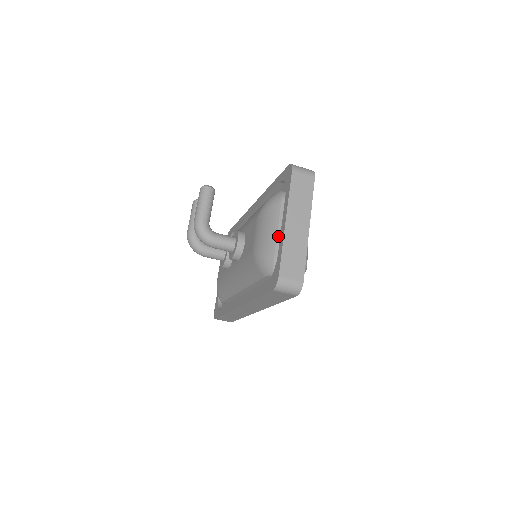
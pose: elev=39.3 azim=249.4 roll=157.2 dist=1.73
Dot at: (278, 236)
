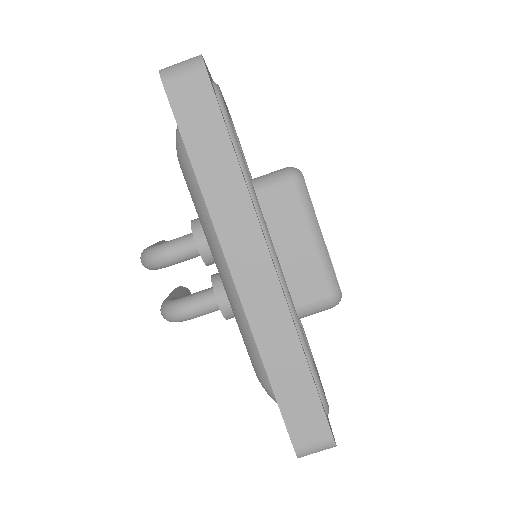
Dot at: occluded
